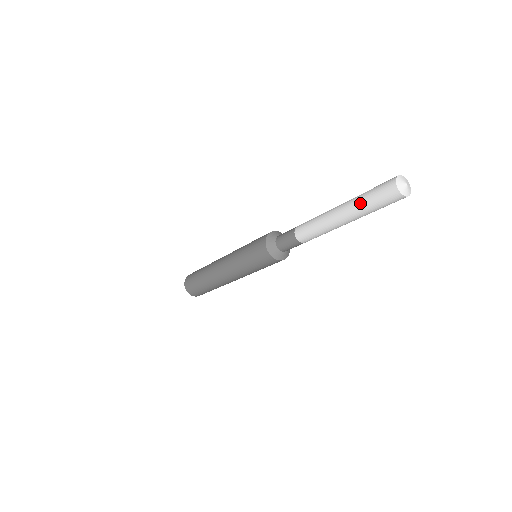
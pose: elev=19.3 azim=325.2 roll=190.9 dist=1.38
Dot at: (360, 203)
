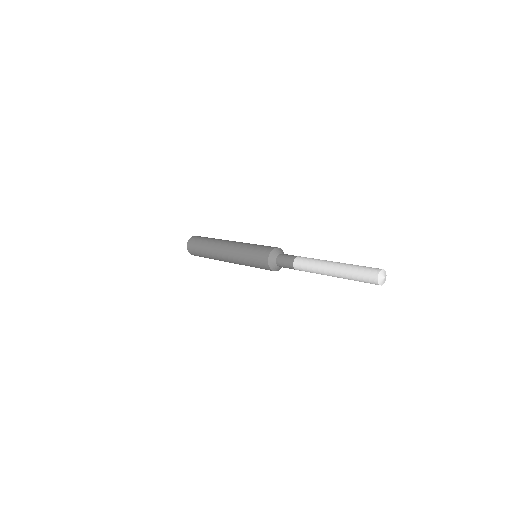
Dot at: (349, 276)
